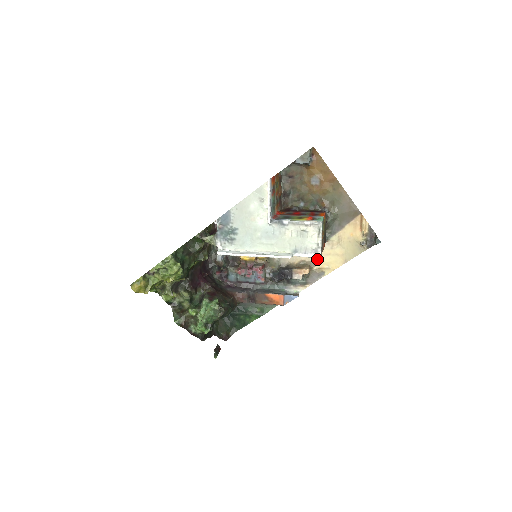
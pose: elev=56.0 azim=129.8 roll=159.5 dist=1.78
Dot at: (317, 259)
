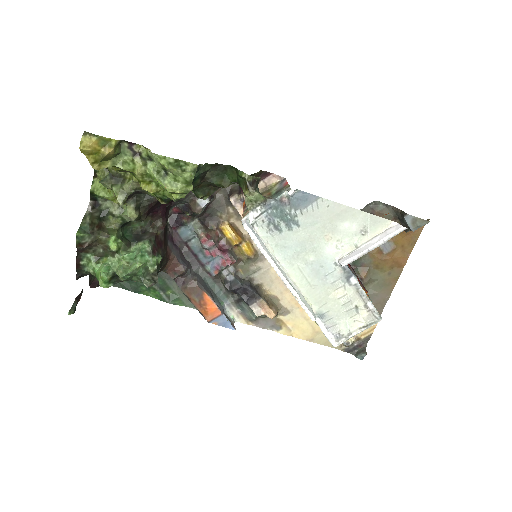
Dot at: (291, 311)
